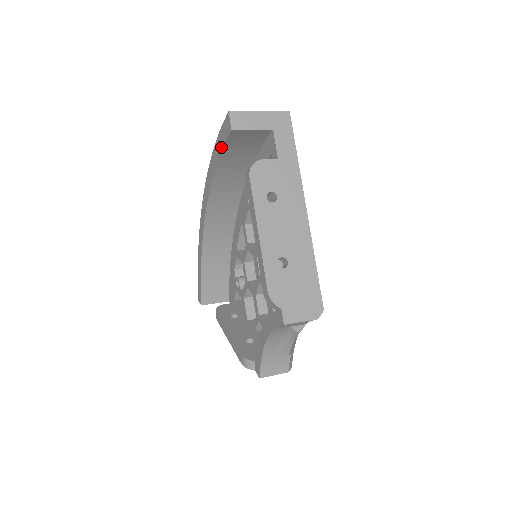
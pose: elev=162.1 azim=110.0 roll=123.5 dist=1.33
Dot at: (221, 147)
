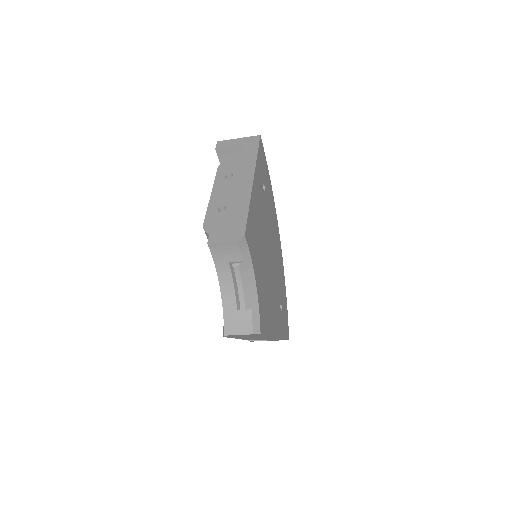
Dot at: occluded
